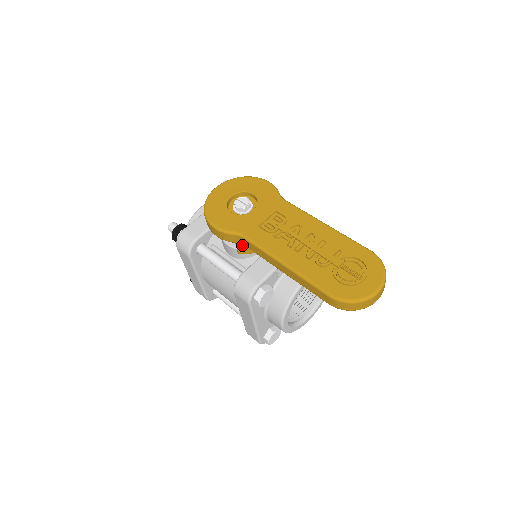
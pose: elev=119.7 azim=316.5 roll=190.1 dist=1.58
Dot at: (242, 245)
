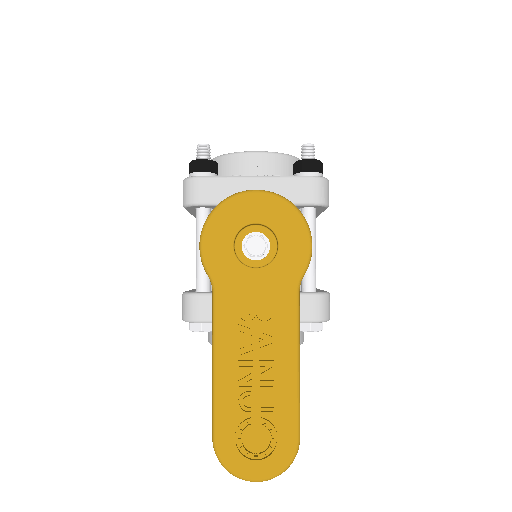
Dot at: occluded
